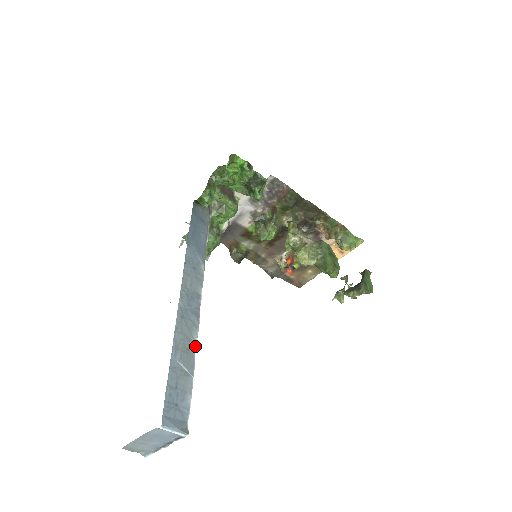
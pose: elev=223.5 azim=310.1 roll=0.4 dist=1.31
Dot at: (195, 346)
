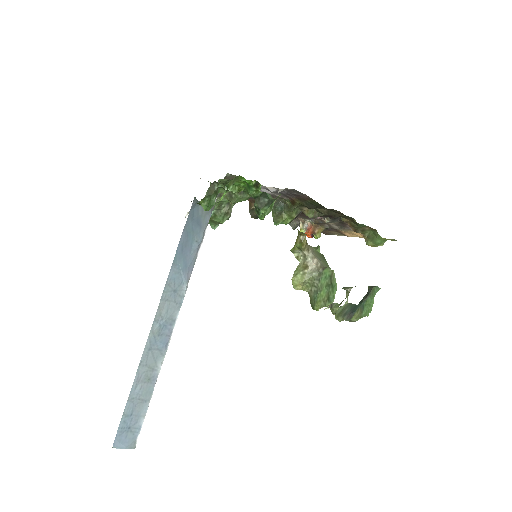
Dot at: (158, 374)
